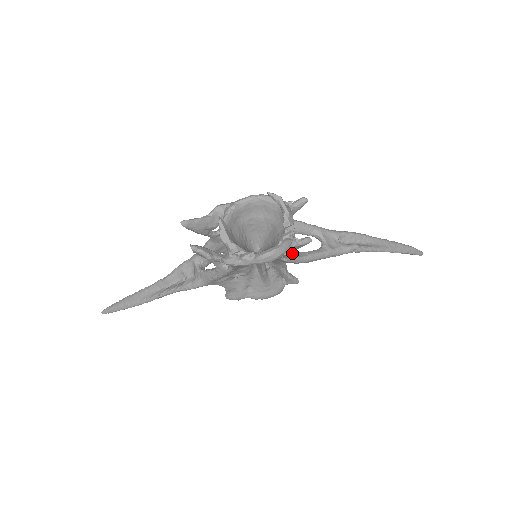
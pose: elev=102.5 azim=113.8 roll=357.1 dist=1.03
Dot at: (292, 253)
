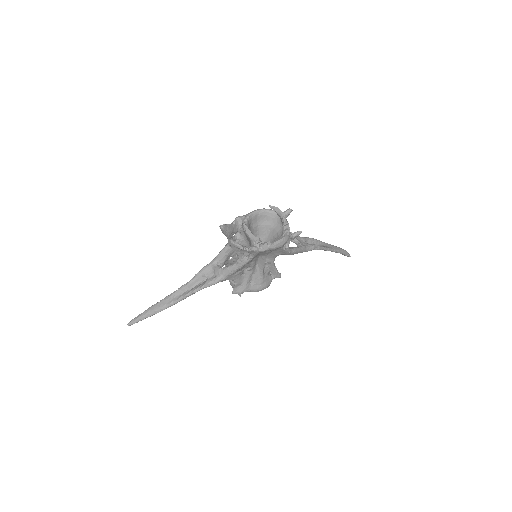
Dot at: (287, 245)
